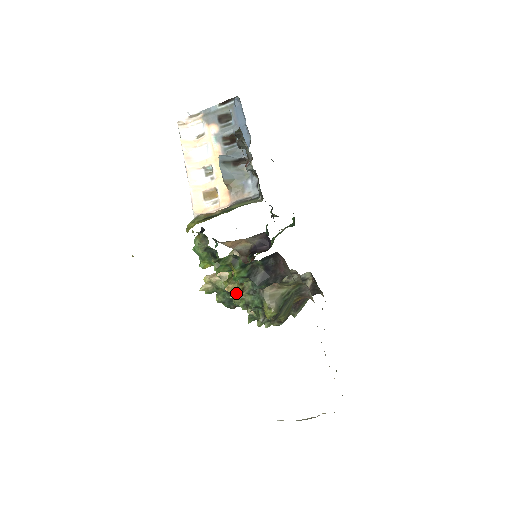
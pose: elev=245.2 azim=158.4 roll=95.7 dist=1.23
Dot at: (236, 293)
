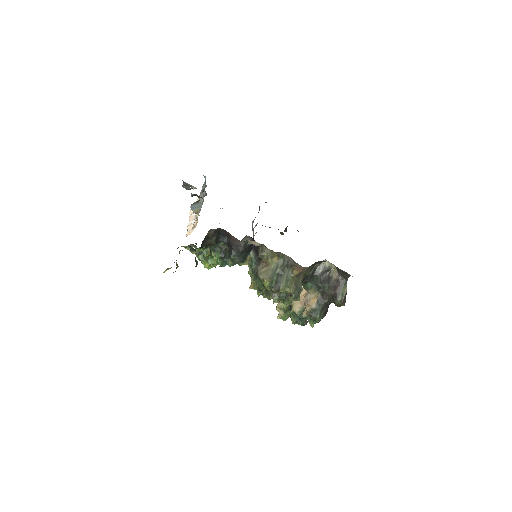
Dot at: occluded
